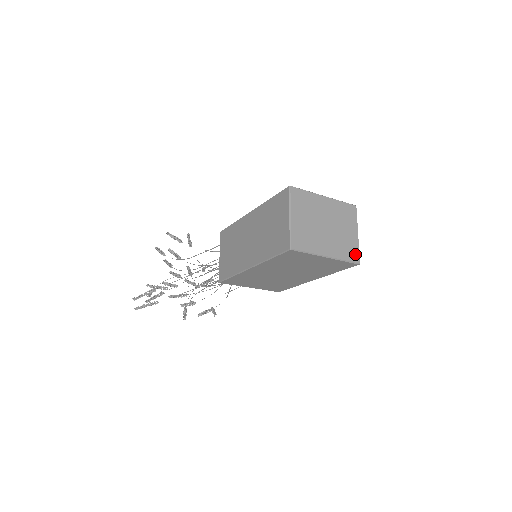
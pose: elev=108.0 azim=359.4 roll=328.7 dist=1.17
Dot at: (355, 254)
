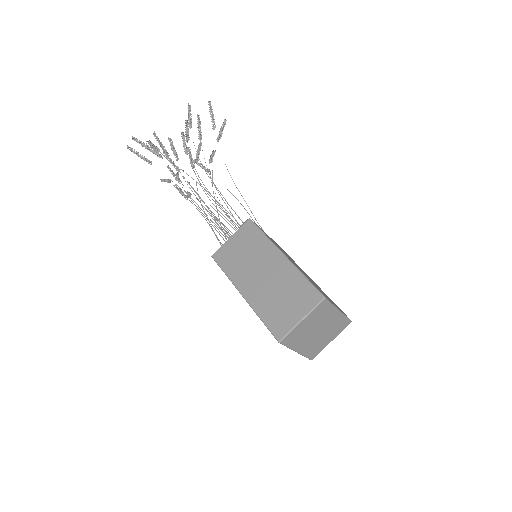
Dot at: (315, 354)
